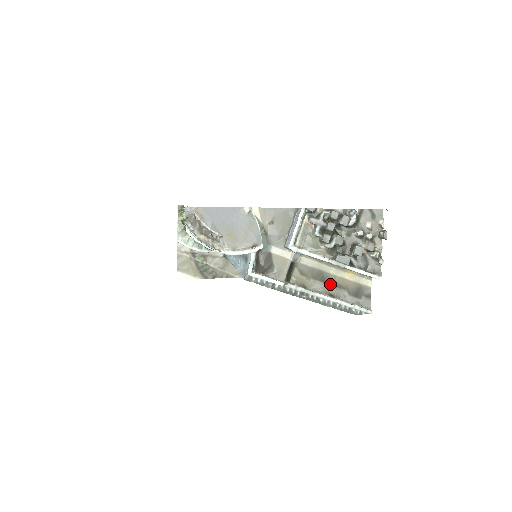
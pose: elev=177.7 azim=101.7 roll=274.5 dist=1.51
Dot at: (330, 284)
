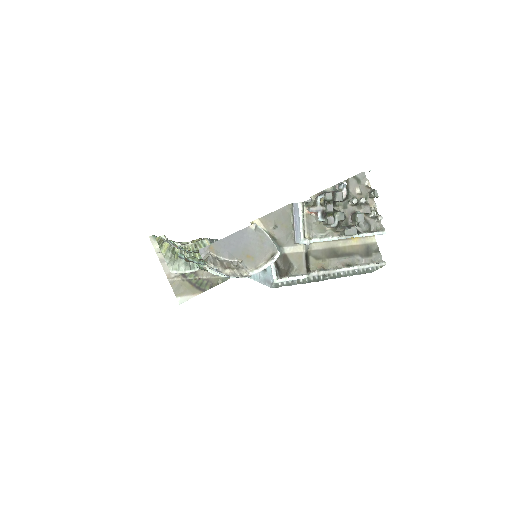
Dot at: (343, 256)
